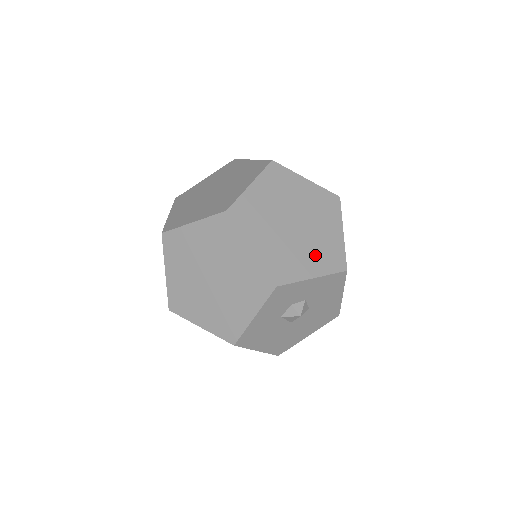
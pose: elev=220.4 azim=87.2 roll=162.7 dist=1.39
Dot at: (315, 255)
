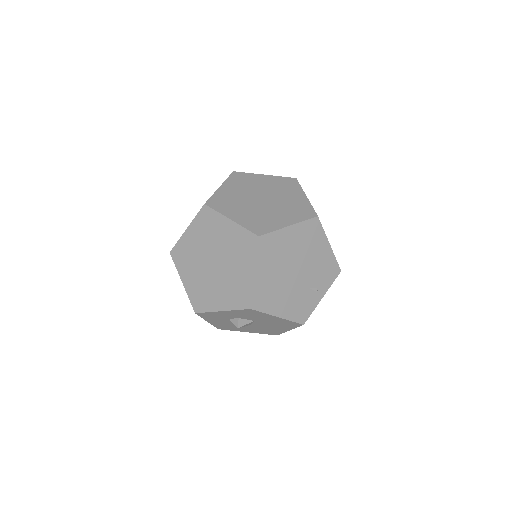
Dot at: (226, 292)
